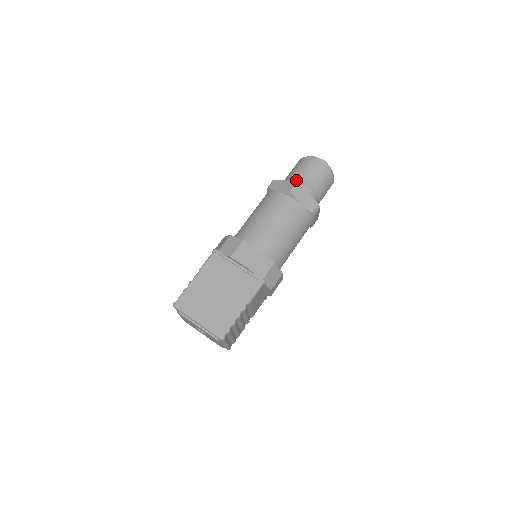
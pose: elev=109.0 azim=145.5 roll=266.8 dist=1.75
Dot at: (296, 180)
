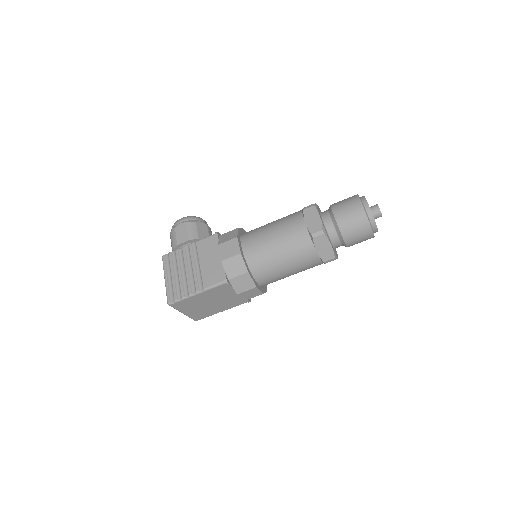
Dot at: (340, 239)
